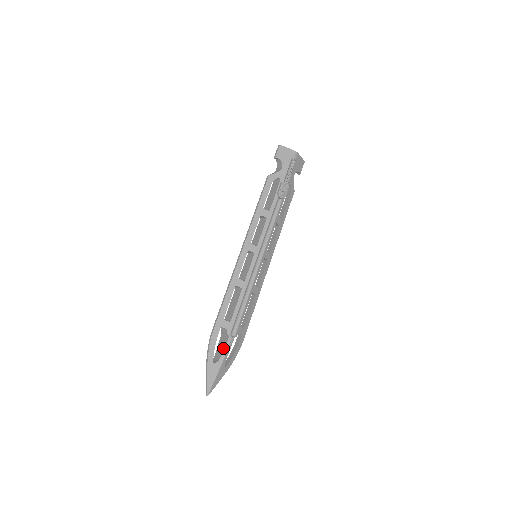
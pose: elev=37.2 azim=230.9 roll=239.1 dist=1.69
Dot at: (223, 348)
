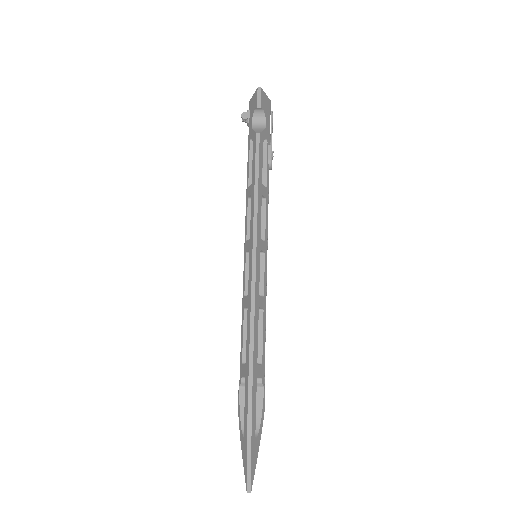
Dot at: (259, 408)
